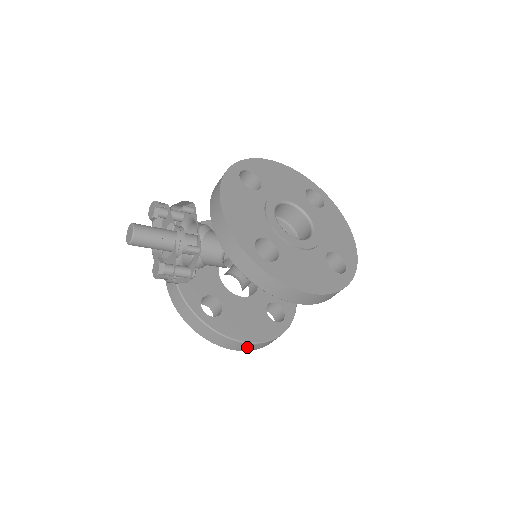
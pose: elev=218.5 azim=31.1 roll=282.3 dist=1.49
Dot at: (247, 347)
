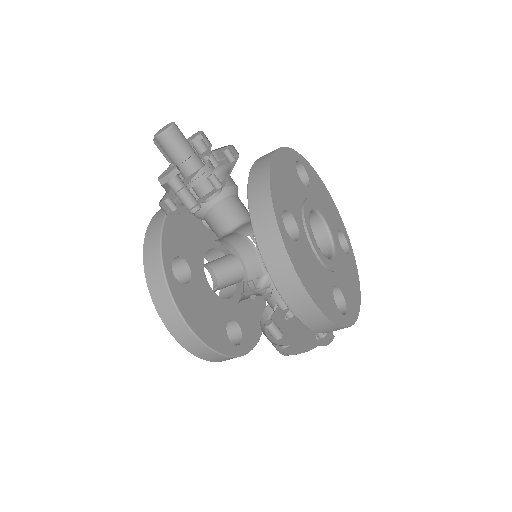
Dot at: (187, 339)
